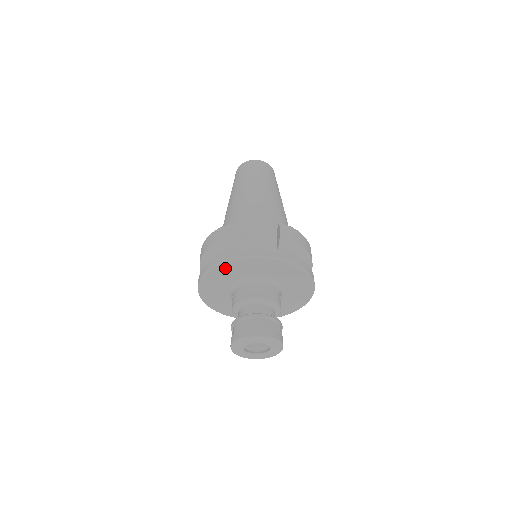
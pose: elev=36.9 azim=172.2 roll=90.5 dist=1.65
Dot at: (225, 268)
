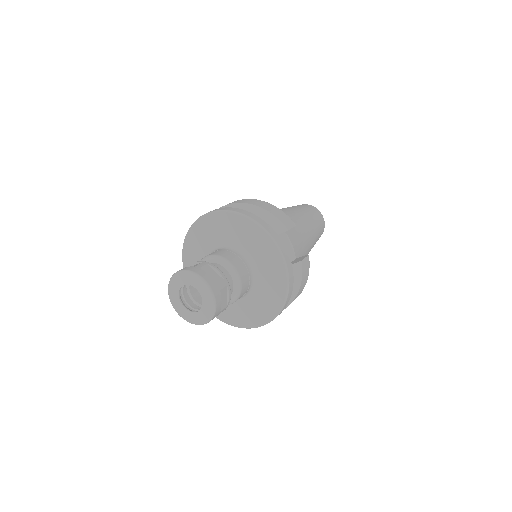
Dot at: (247, 225)
